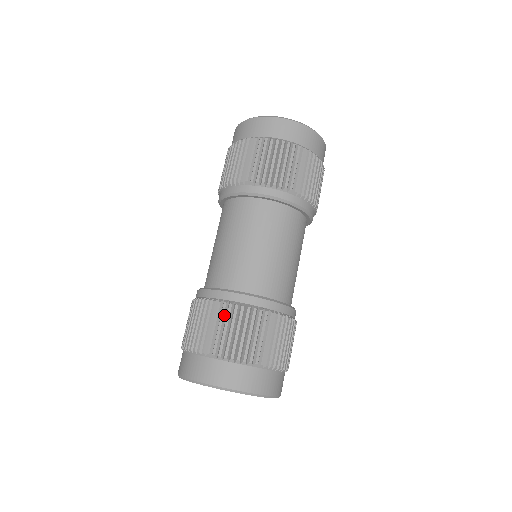
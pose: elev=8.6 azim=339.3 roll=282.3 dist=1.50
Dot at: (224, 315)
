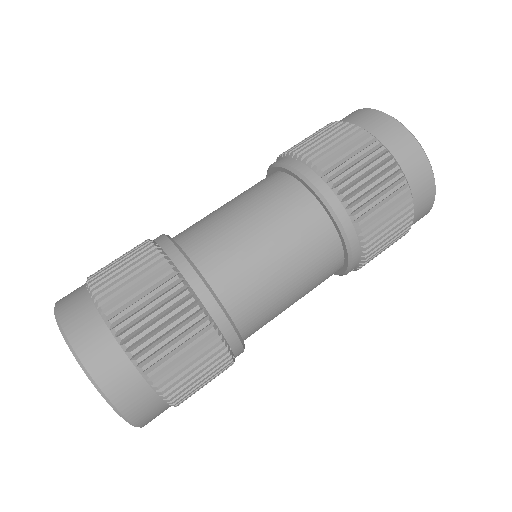
Dot at: (164, 289)
